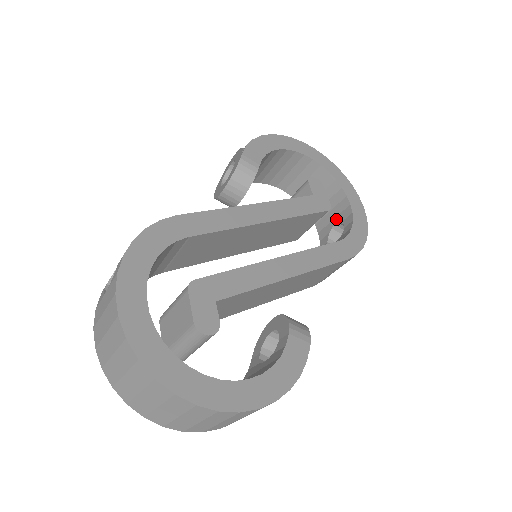
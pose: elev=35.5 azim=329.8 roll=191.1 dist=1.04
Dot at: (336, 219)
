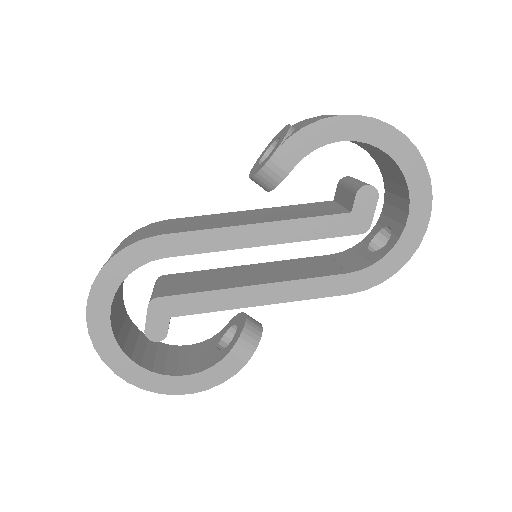
Dot at: (392, 223)
